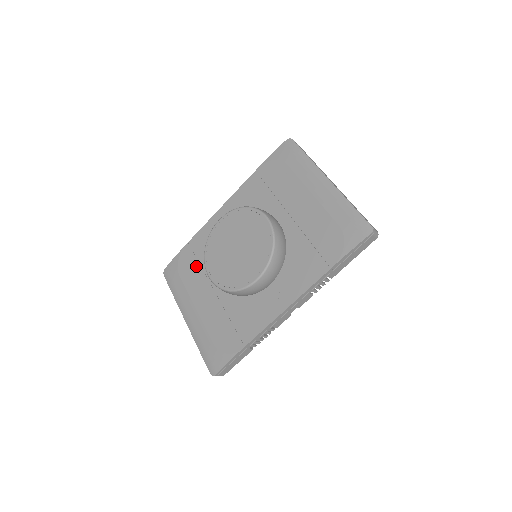
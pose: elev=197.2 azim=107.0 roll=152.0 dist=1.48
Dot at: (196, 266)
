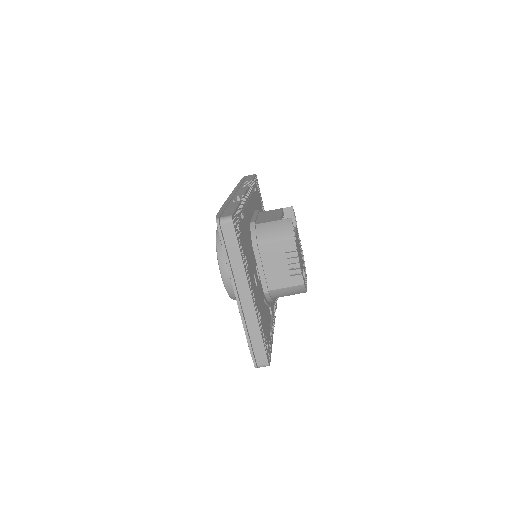
Dot at: occluded
